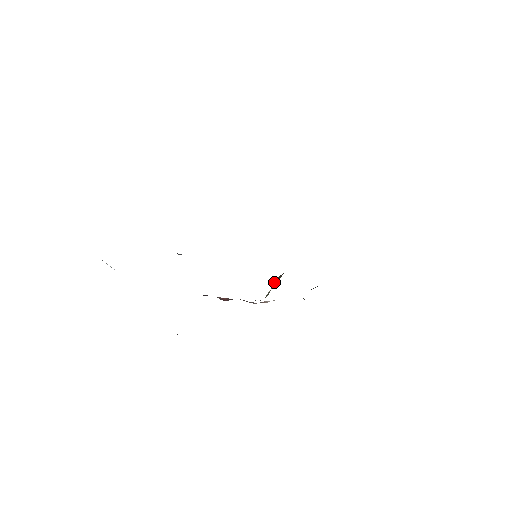
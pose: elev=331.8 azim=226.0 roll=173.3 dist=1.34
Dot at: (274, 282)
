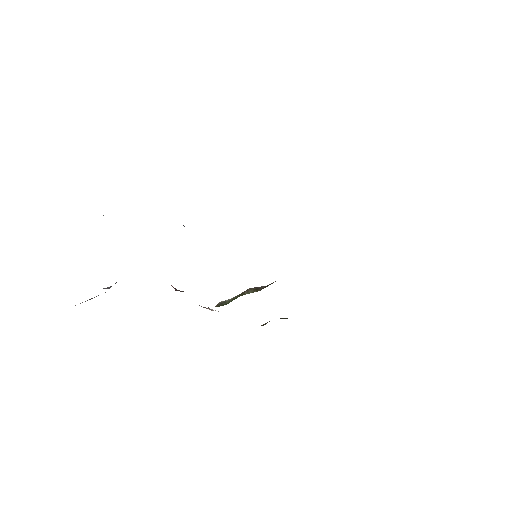
Dot at: (246, 292)
